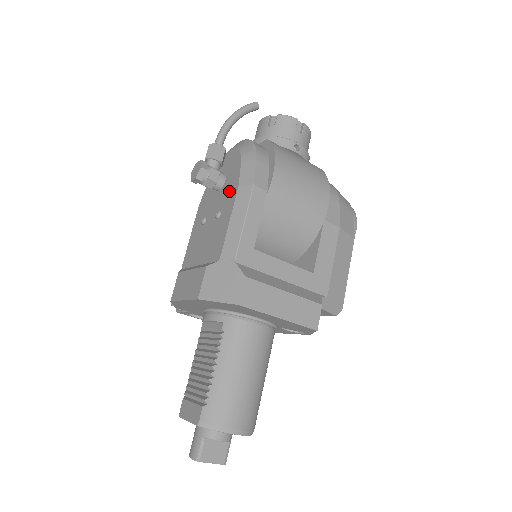
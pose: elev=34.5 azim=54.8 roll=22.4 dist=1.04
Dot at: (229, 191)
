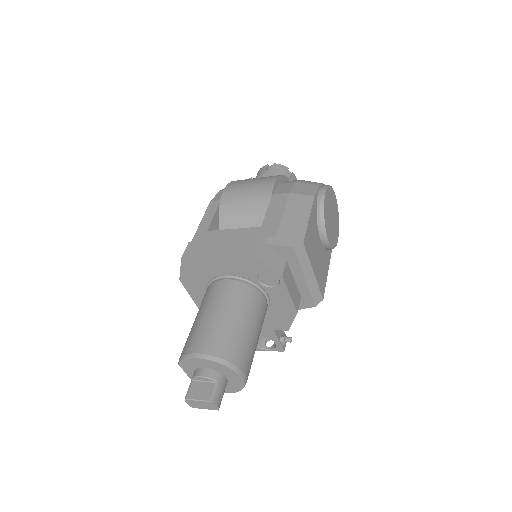
Dot at: occluded
